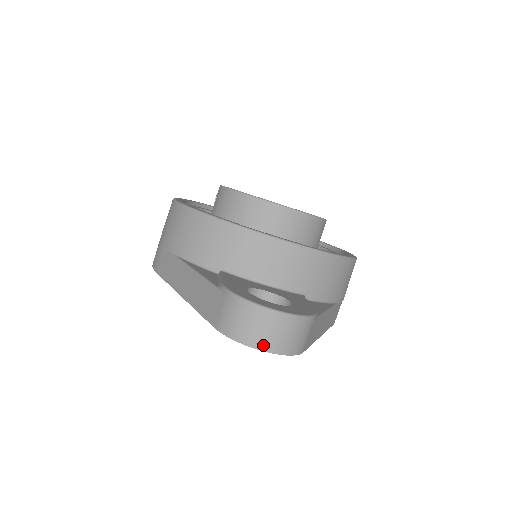
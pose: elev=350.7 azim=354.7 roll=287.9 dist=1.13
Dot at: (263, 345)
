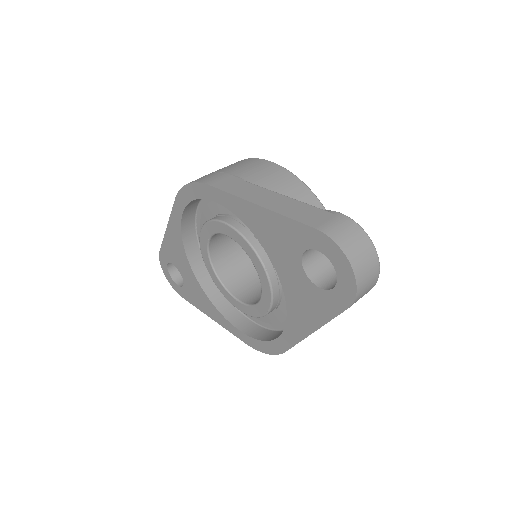
Dot at: (355, 265)
